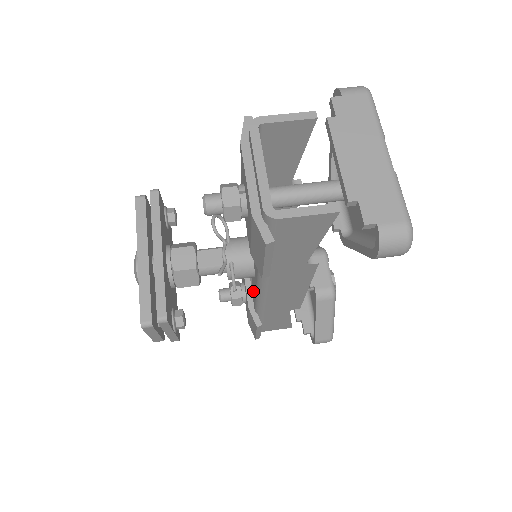
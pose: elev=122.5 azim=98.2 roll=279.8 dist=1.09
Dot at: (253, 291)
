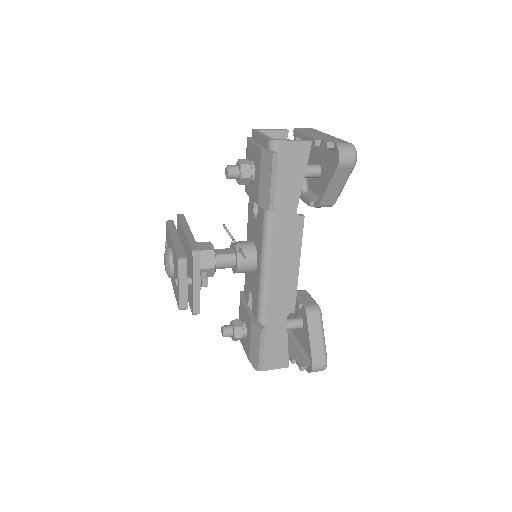
Dot at: (254, 298)
